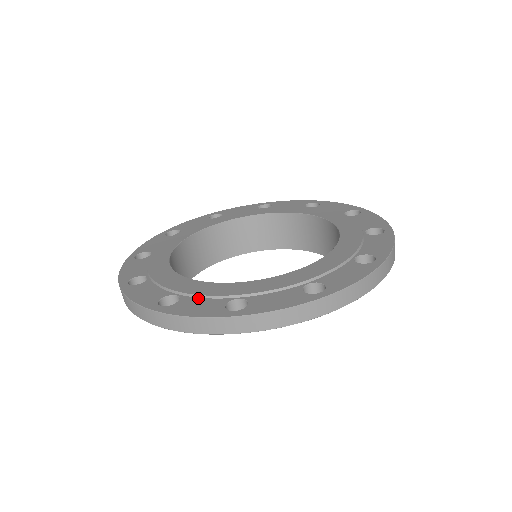
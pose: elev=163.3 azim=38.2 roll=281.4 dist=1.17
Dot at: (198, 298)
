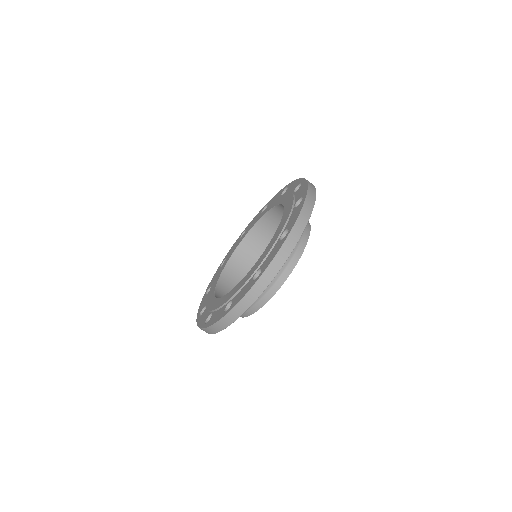
Dot at: (207, 310)
